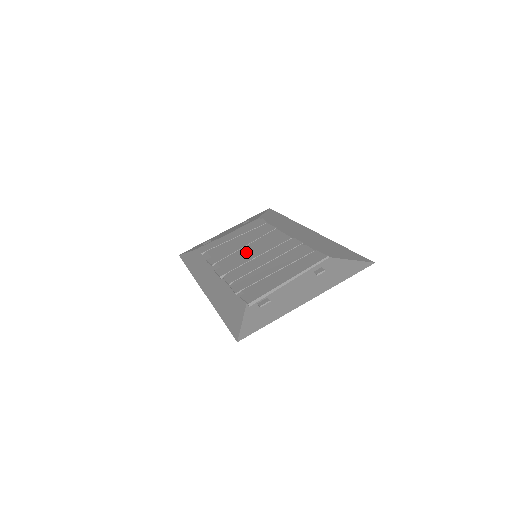
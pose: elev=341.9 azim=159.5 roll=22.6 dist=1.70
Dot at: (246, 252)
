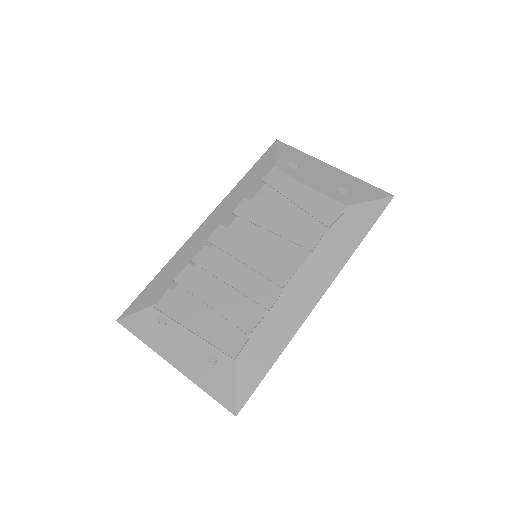
Dot at: (256, 242)
